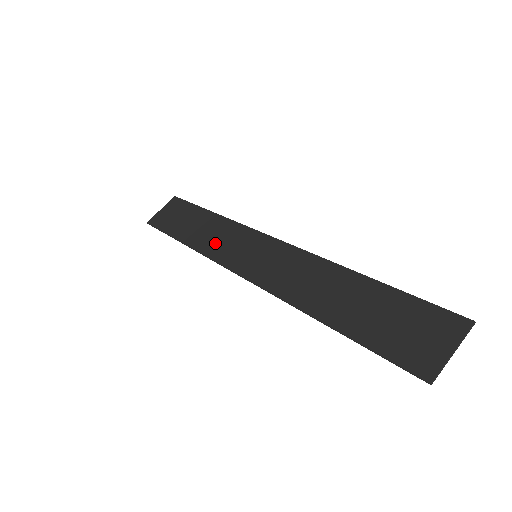
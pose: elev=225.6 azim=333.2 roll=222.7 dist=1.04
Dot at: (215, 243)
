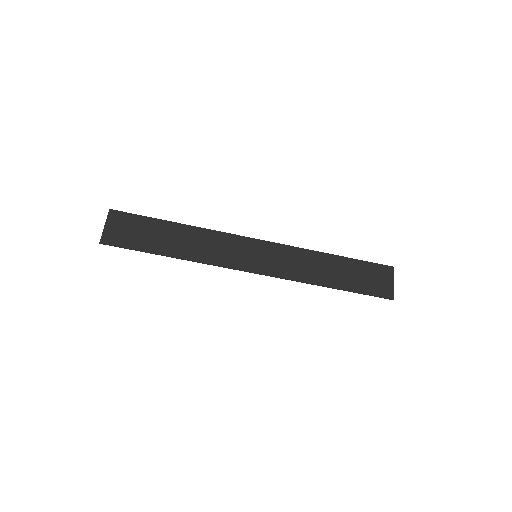
Dot at: (211, 252)
